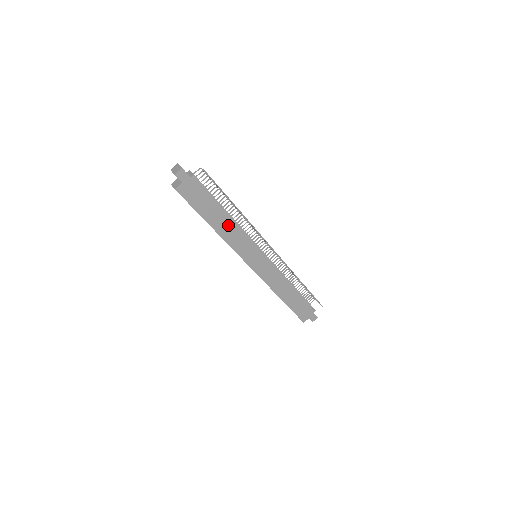
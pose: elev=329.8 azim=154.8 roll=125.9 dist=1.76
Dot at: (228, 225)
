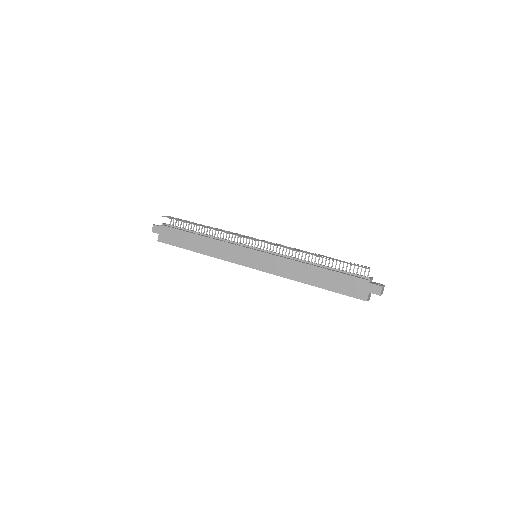
Dot at: (207, 243)
